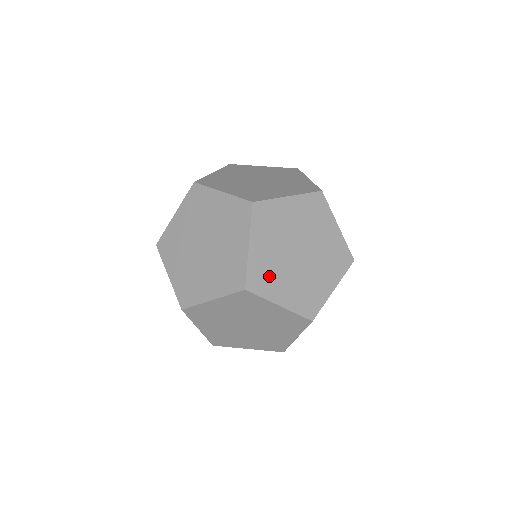
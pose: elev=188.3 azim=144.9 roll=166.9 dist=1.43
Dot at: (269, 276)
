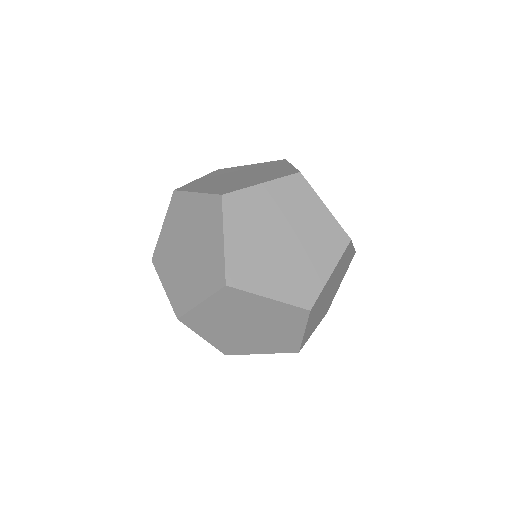
Dot at: (318, 305)
